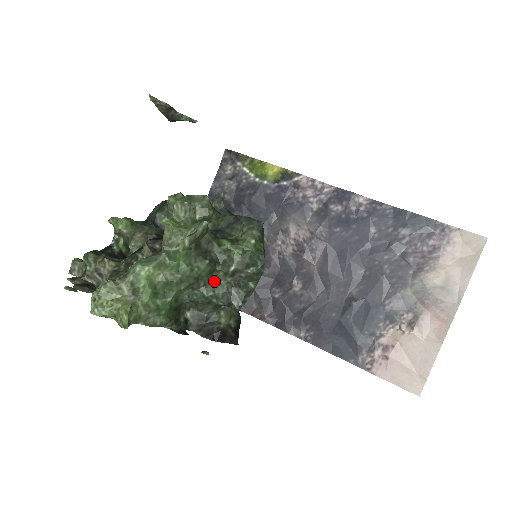
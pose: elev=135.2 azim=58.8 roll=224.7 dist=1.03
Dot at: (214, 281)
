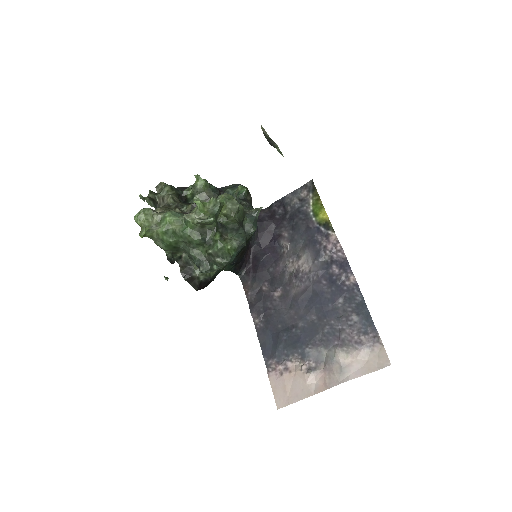
Dot at: (200, 250)
